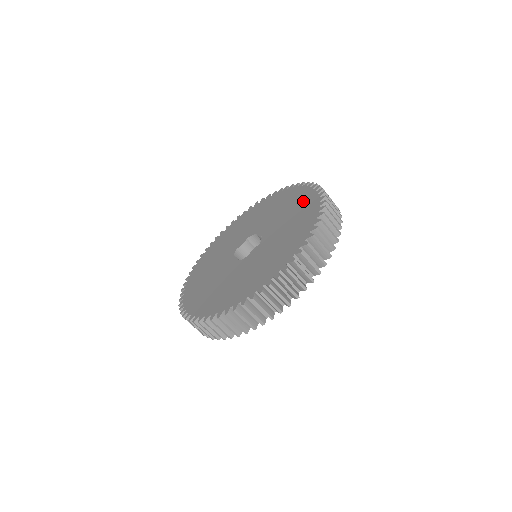
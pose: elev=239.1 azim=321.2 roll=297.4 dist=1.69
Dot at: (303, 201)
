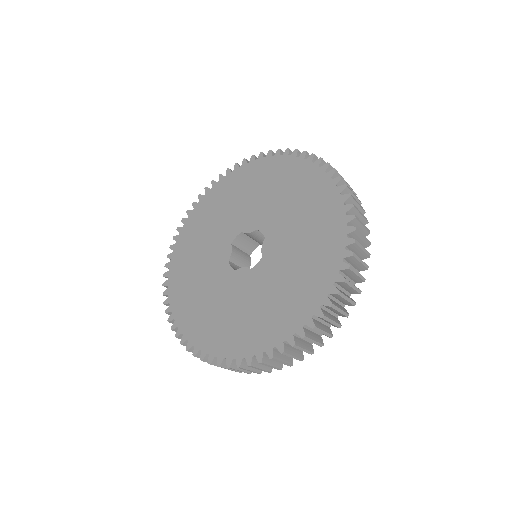
Dot at: (319, 267)
